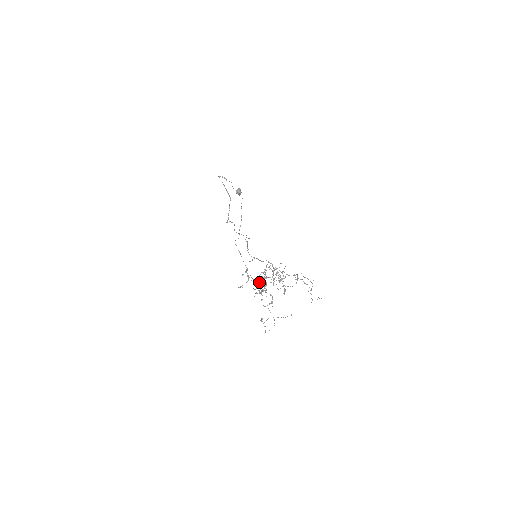
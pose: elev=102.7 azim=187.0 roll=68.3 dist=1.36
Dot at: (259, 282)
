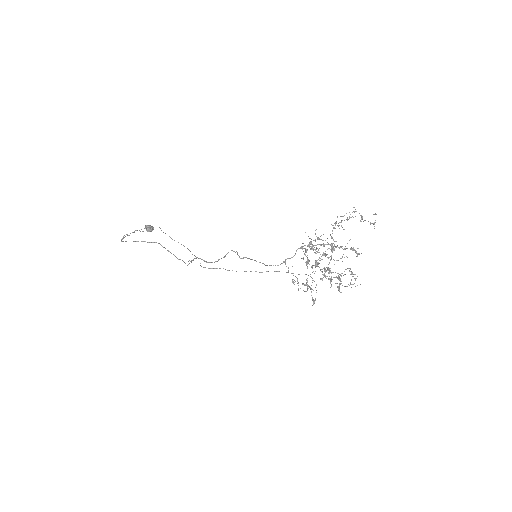
Dot at: occluded
